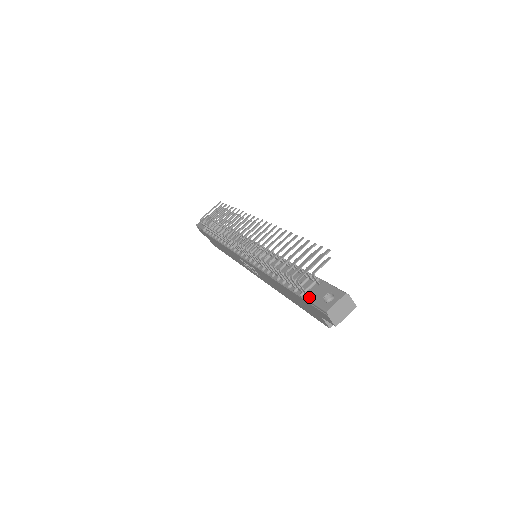
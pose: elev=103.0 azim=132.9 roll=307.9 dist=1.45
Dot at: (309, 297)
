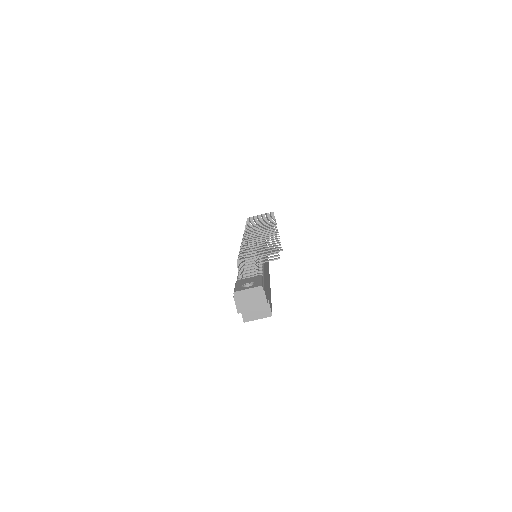
Dot at: (238, 281)
